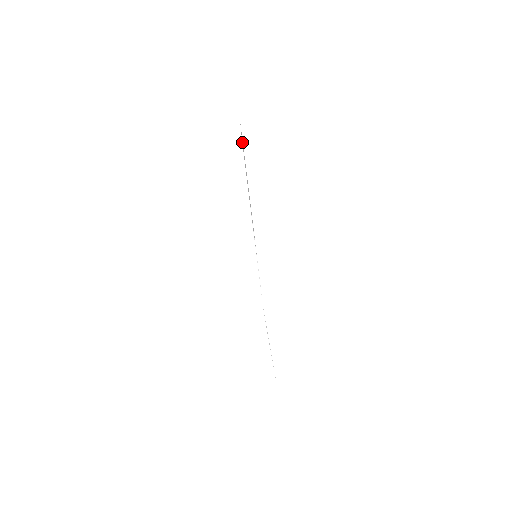
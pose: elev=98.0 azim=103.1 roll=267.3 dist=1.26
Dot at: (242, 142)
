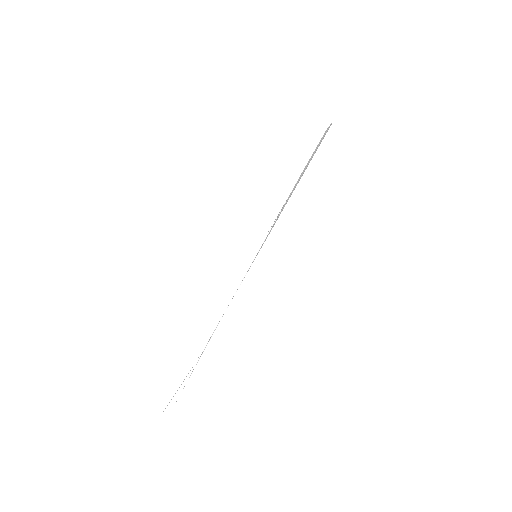
Dot at: (321, 139)
